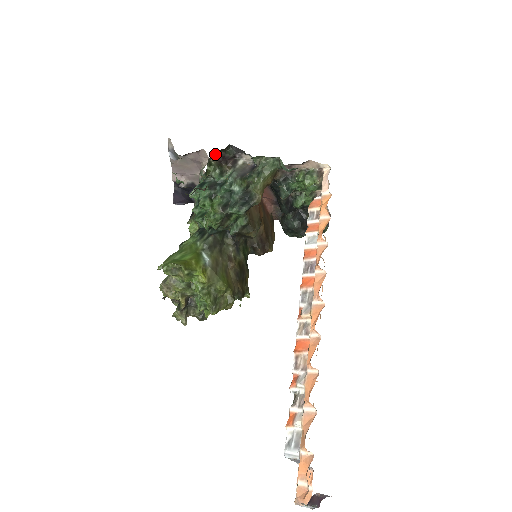
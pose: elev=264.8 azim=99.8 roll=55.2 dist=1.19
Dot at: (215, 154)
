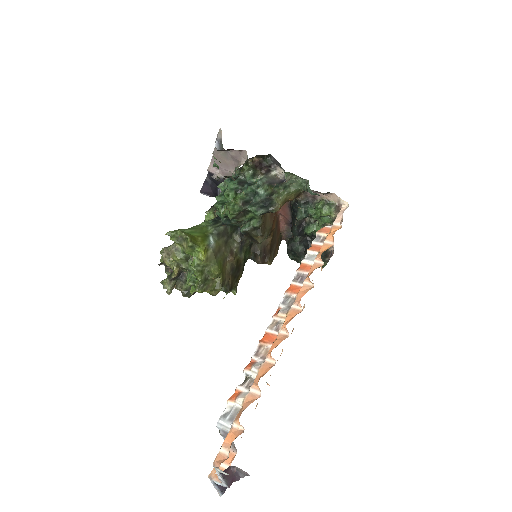
Dot at: (255, 156)
